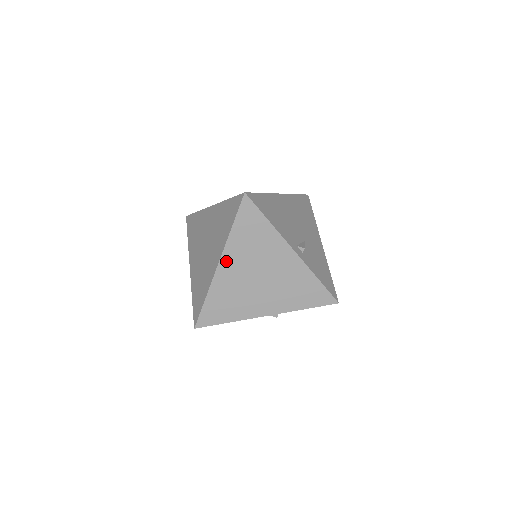
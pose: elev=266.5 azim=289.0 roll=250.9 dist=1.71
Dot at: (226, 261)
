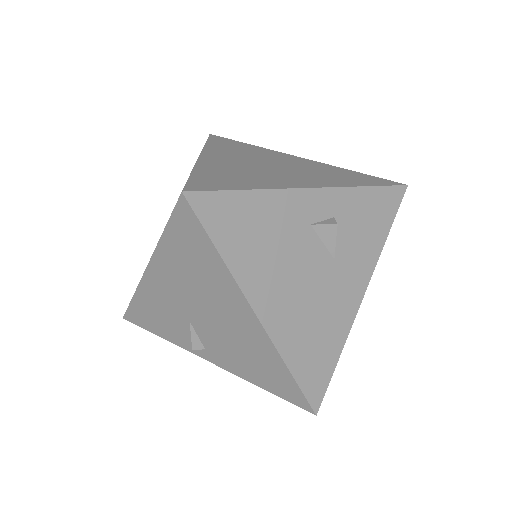
Dot at: (210, 155)
